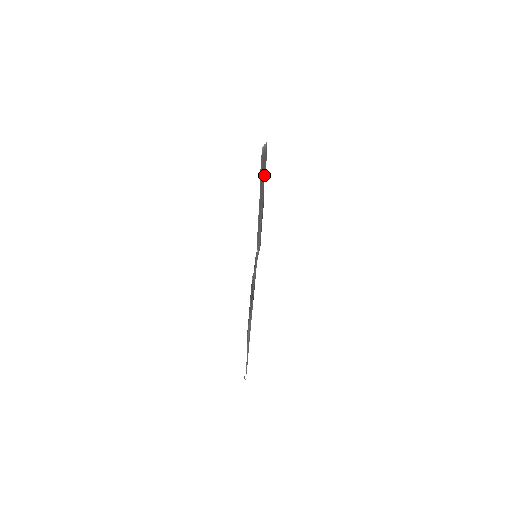
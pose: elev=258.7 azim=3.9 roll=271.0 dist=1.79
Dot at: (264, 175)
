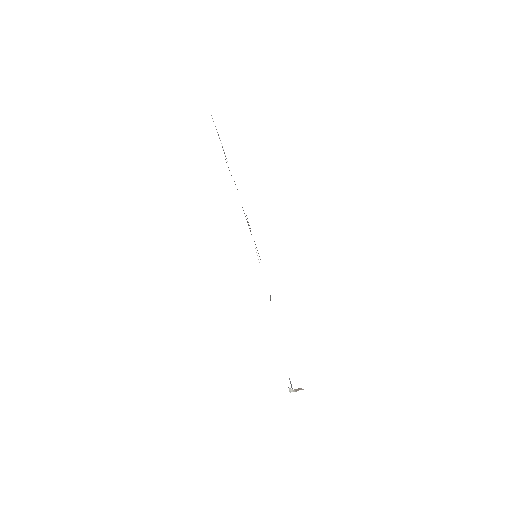
Dot at: occluded
